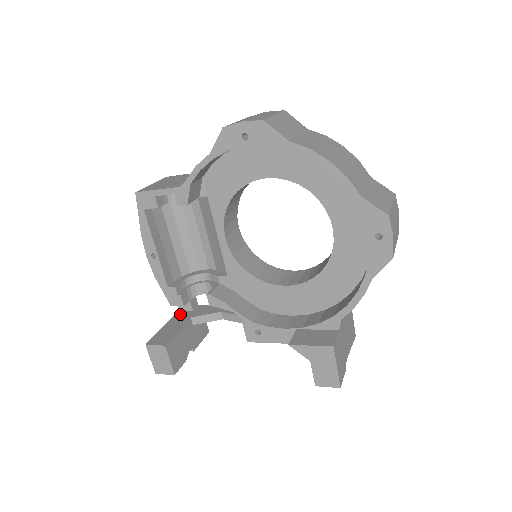
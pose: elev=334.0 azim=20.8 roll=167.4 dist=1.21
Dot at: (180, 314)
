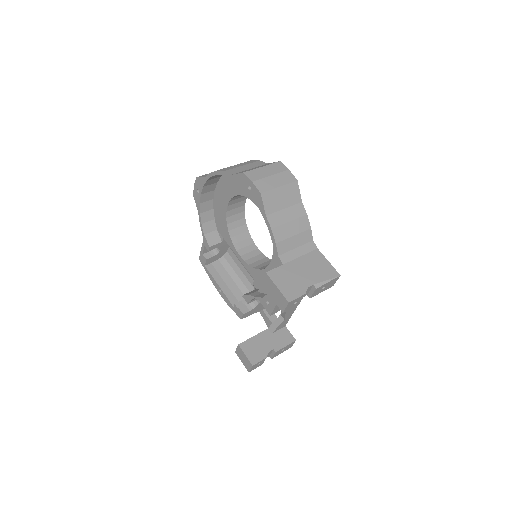
Dot at: occluded
